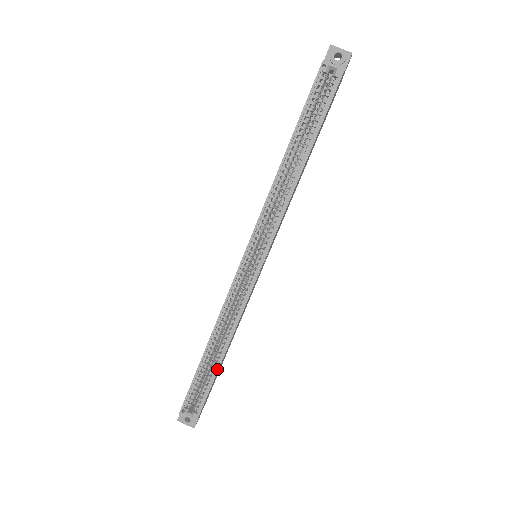
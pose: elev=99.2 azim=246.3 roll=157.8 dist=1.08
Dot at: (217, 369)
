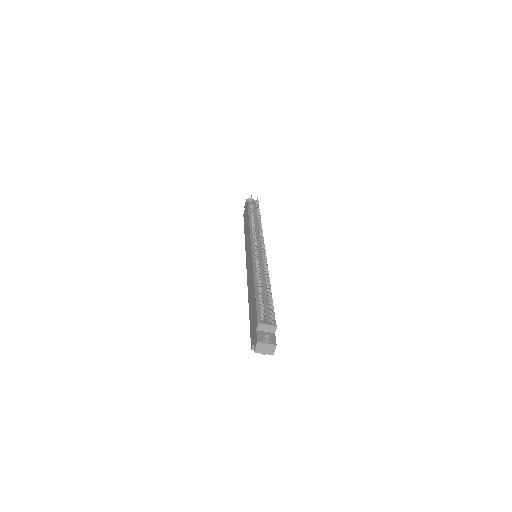
Dot at: occluded
